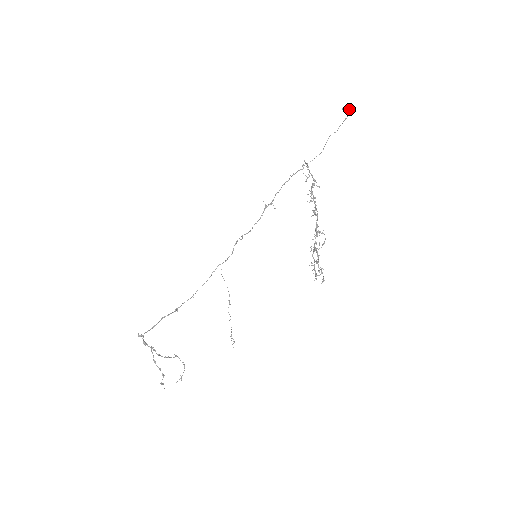
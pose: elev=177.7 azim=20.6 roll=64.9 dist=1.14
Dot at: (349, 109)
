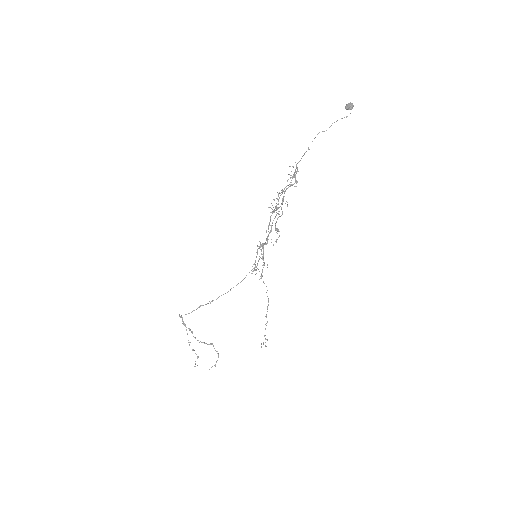
Dot at: (351, 106)
